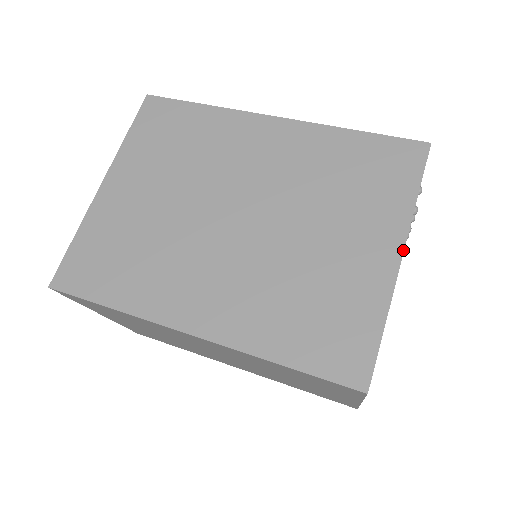
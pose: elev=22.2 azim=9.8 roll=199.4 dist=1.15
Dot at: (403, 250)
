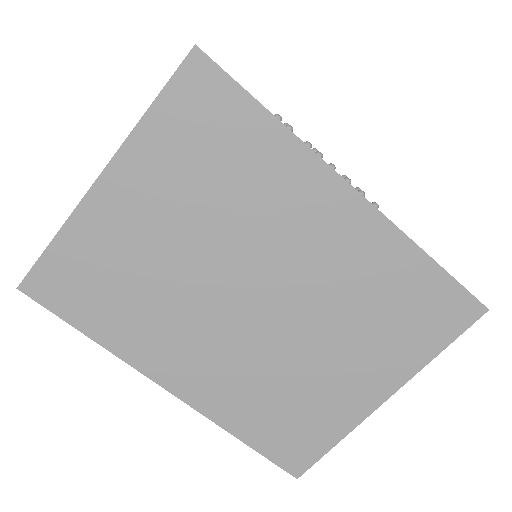
Dot at: (390, 396)
